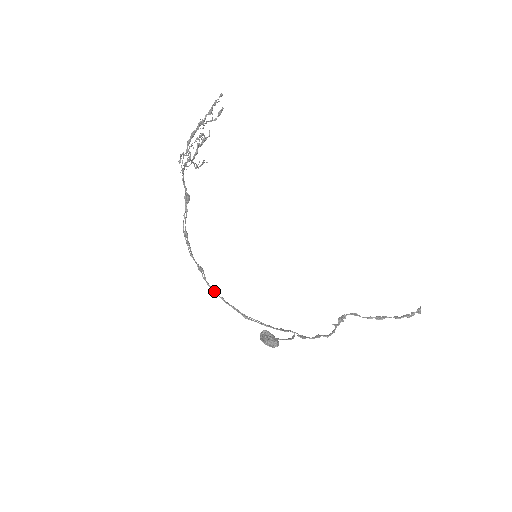
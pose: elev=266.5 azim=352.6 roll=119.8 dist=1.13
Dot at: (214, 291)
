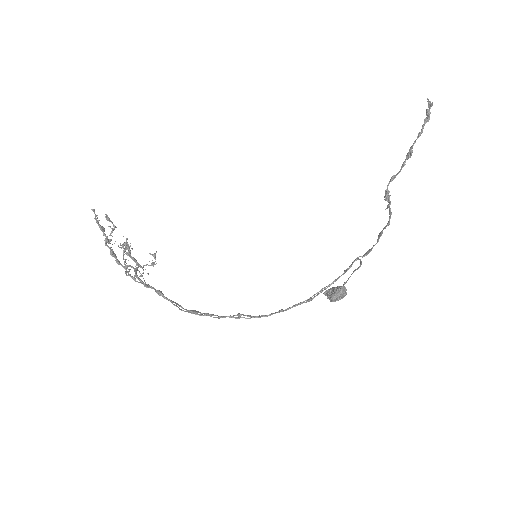
Dot at: (269, 315)
